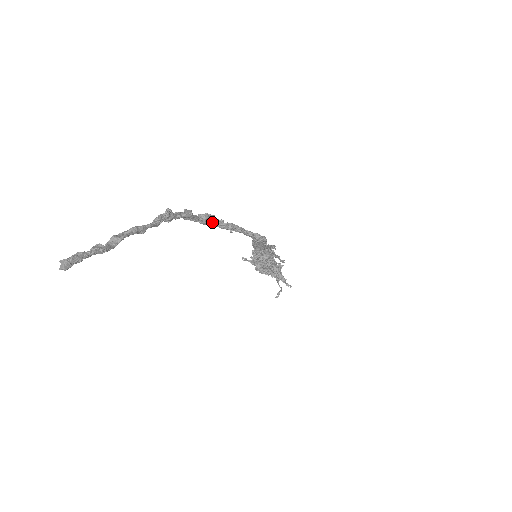
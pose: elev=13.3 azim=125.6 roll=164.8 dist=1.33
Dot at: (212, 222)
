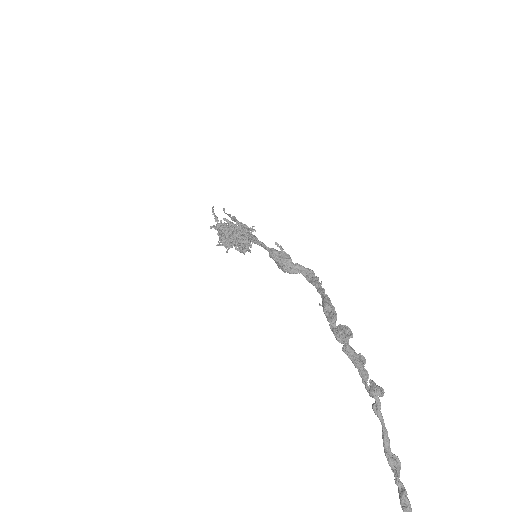
Dot at: (337, 327)
